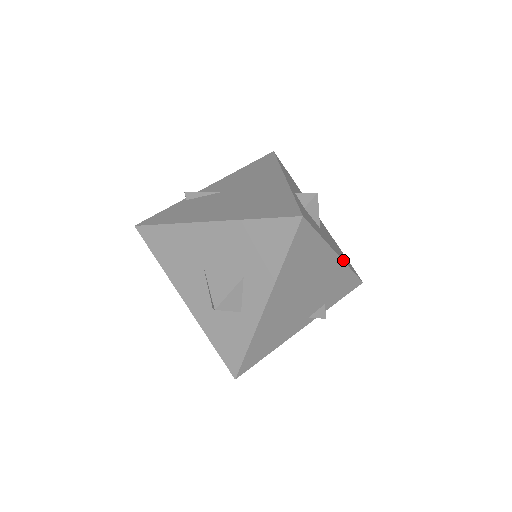
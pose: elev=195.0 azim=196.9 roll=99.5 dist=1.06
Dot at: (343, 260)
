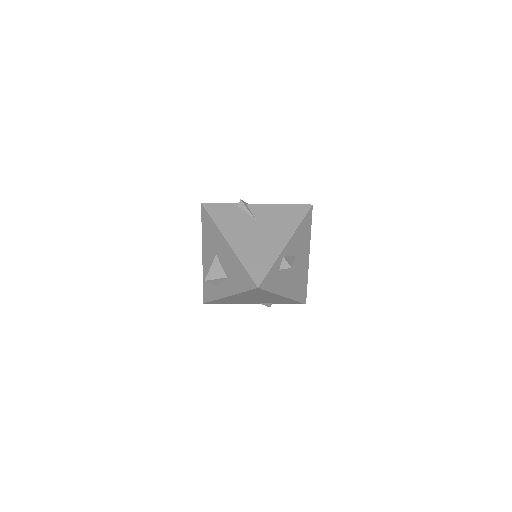
Dot at: (290, 298)
